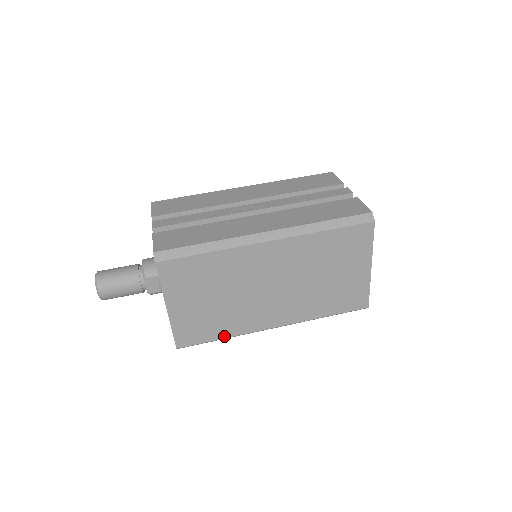
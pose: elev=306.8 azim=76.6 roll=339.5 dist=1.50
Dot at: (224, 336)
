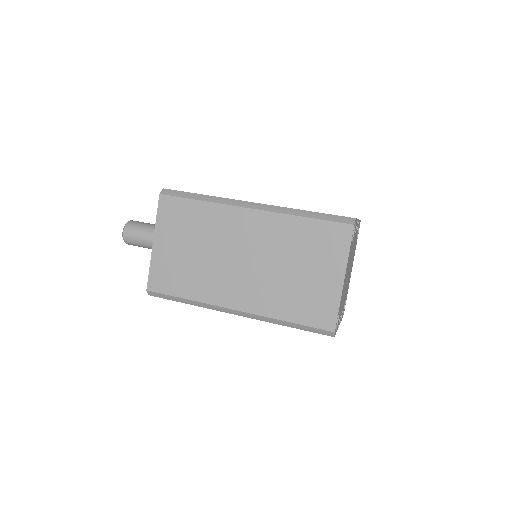
Dot at: (188, 296)
